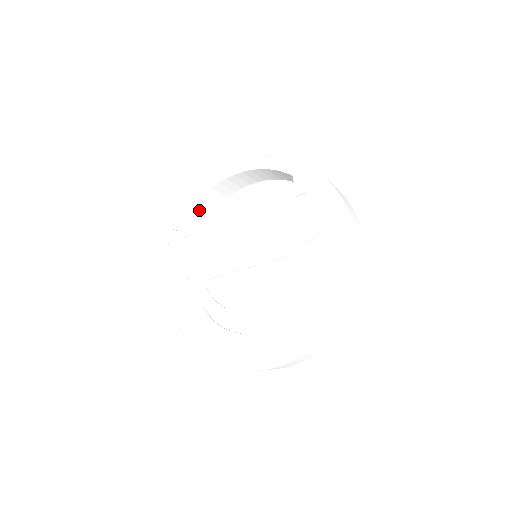
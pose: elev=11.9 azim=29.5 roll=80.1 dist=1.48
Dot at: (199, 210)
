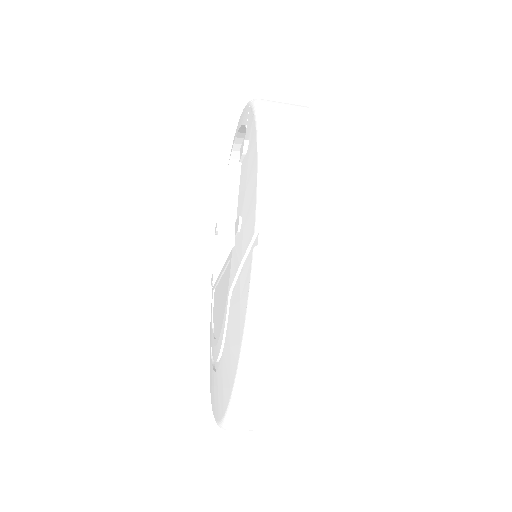
Dot at: (235, 196)
